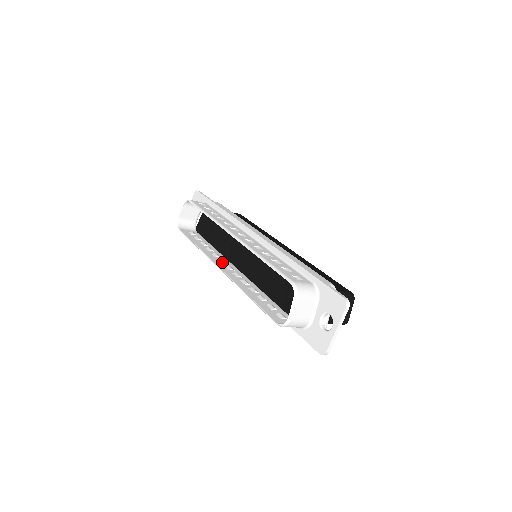
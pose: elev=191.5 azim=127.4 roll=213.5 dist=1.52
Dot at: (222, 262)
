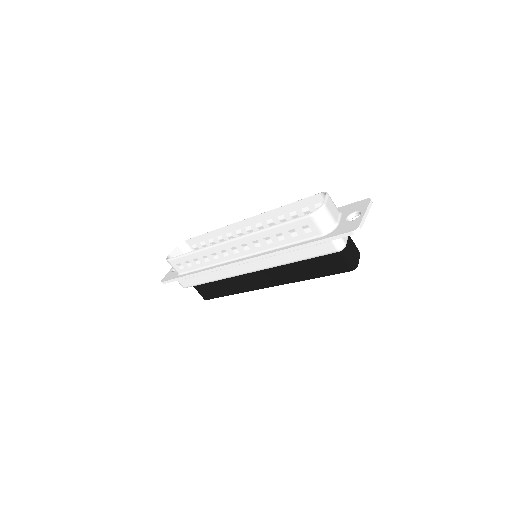
Dot at: (226, 249)
